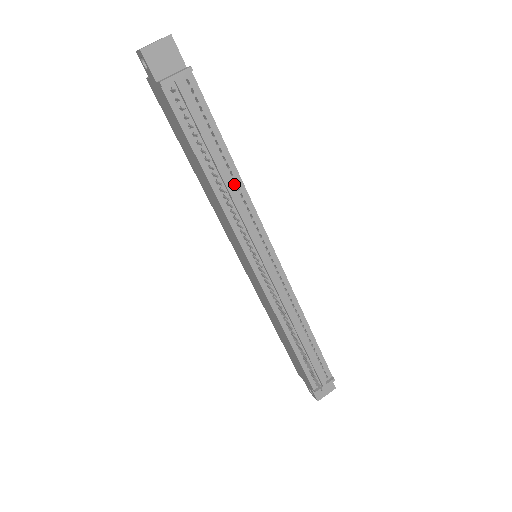
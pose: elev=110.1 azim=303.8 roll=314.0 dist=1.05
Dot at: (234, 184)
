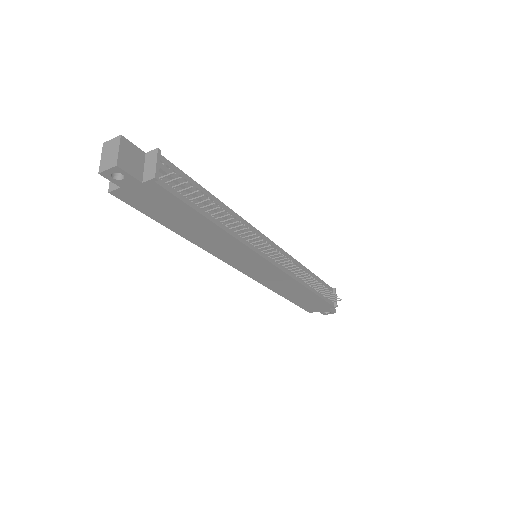
Dot at: occluded
